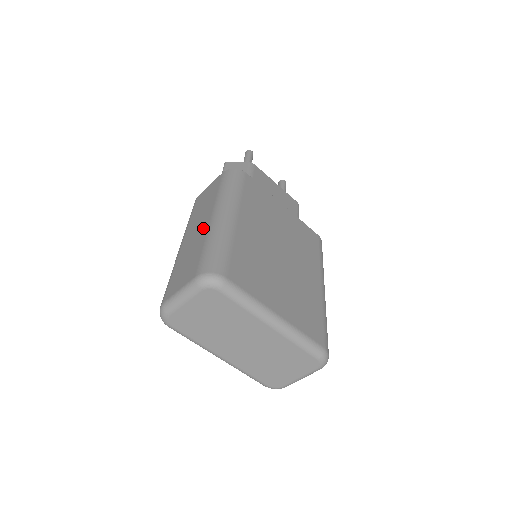
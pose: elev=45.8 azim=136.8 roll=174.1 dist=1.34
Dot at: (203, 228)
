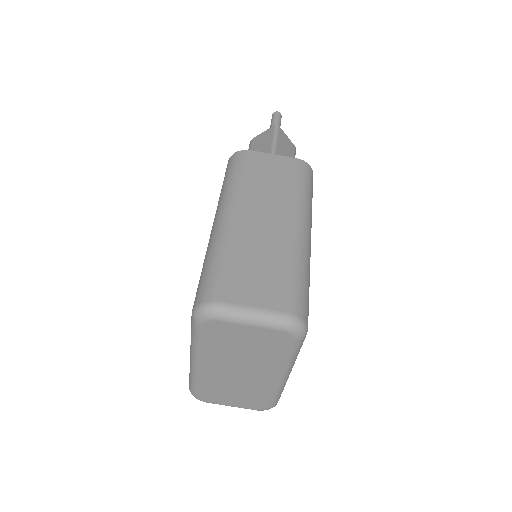
Dot at: (282, 231)
